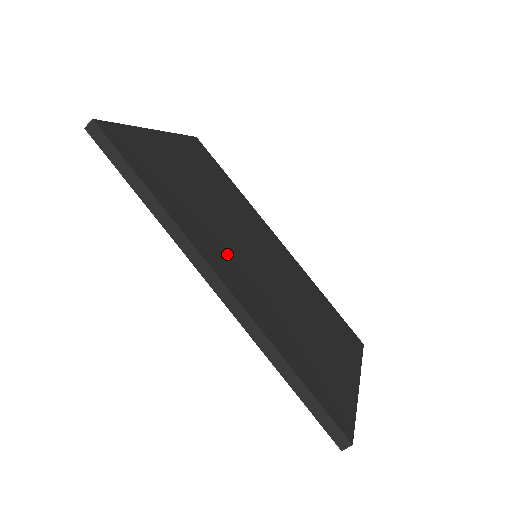
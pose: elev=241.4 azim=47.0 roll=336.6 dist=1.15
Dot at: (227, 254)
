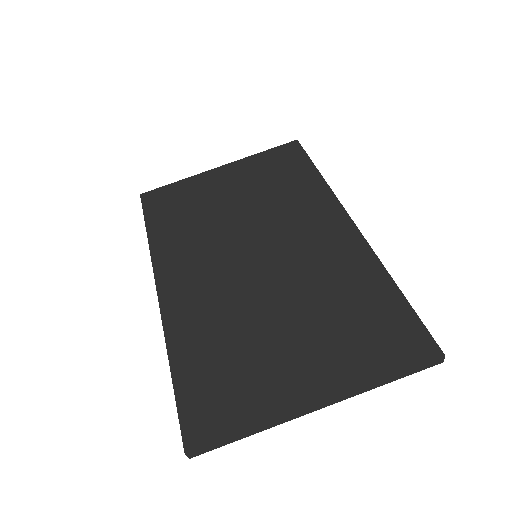
Dot at: (196, 265)
